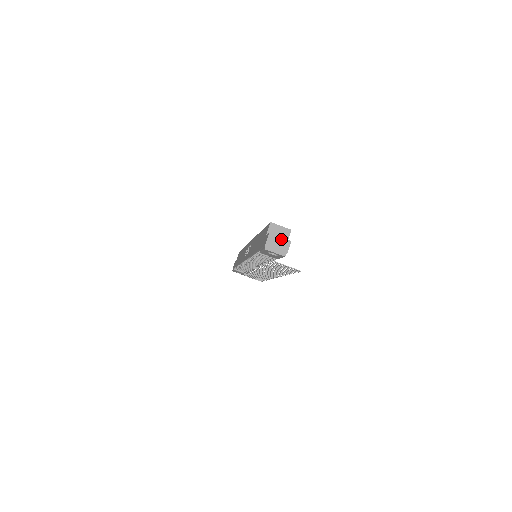
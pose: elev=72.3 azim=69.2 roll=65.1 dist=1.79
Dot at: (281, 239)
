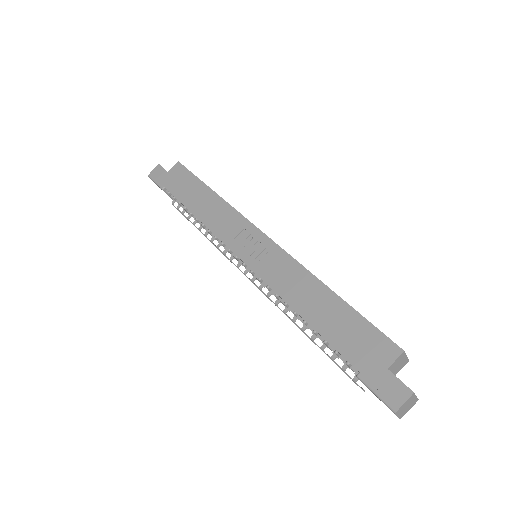
Dot at: (415, 399)
